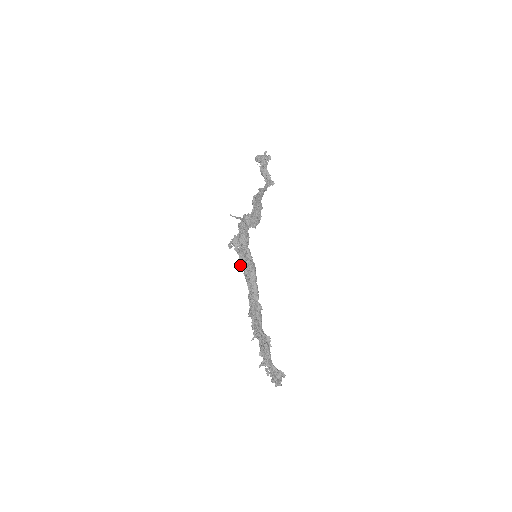
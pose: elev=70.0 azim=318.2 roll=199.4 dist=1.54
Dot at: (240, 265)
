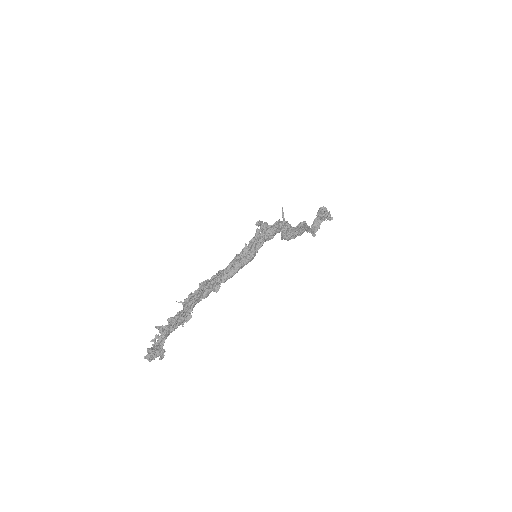
Dot at: occluded
